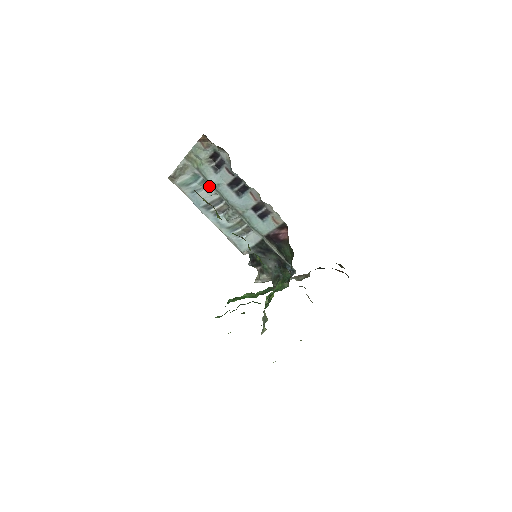
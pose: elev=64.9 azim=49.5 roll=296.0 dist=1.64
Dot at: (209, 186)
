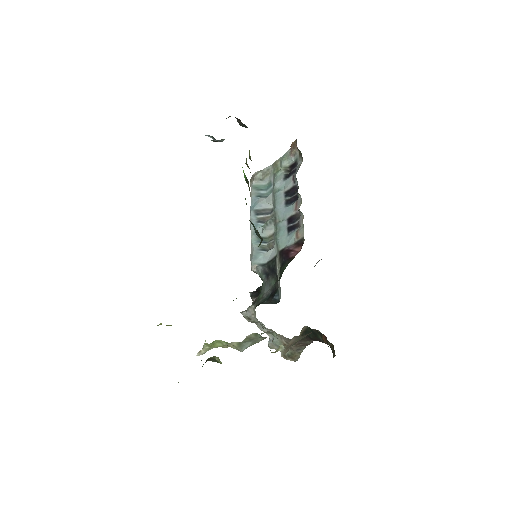
Dot at: (272, 193)
